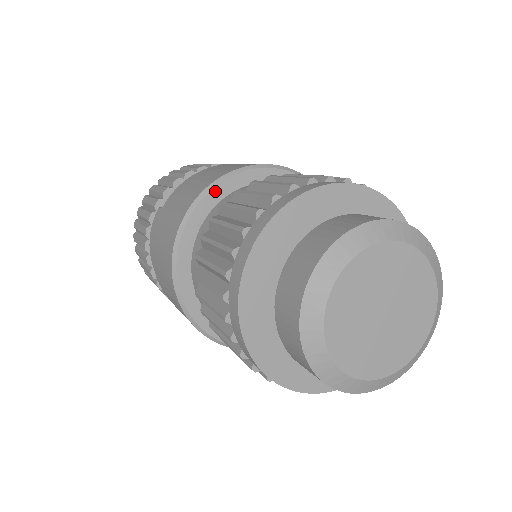
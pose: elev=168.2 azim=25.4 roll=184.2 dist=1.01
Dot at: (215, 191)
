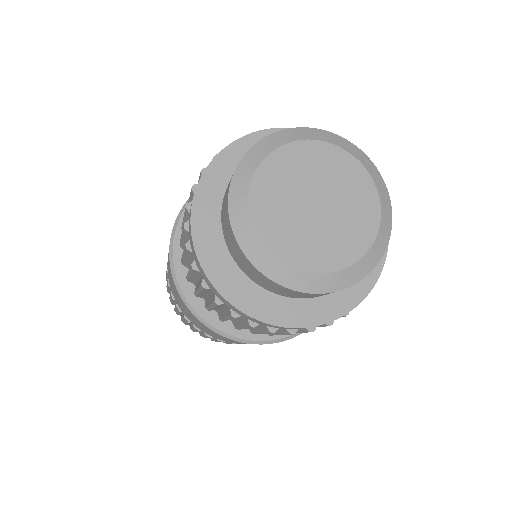
Dot at: occluded
